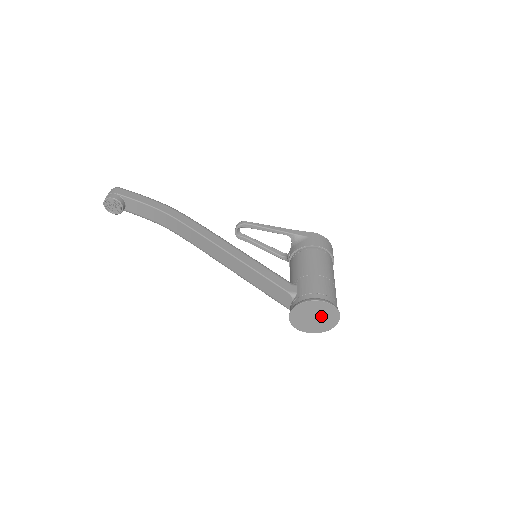
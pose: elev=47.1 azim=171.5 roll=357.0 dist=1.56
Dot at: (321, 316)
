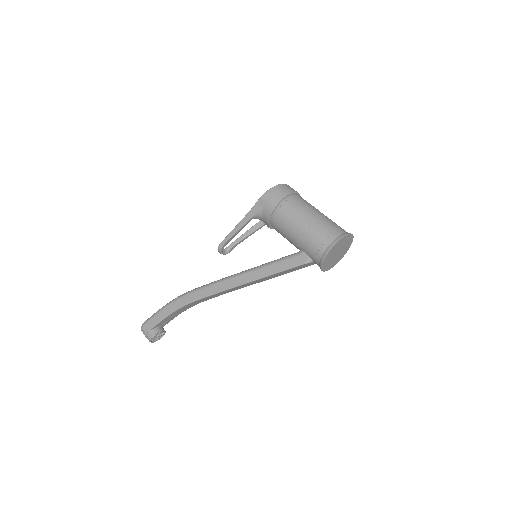
Dot at: (340, 248)
